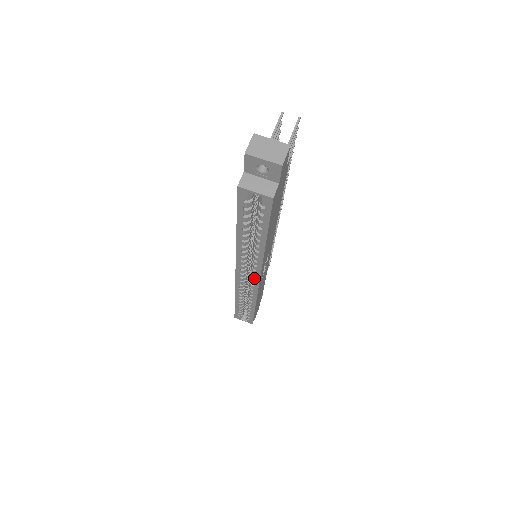
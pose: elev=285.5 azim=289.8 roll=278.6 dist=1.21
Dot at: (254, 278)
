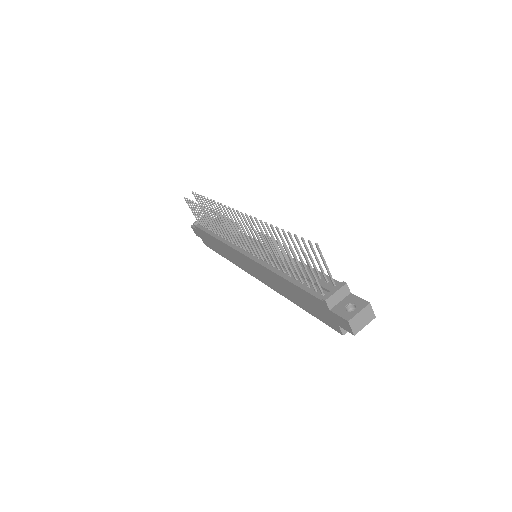
Dot at: occluded
